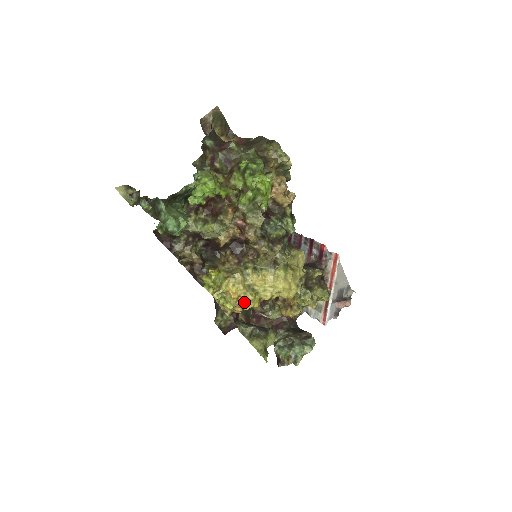
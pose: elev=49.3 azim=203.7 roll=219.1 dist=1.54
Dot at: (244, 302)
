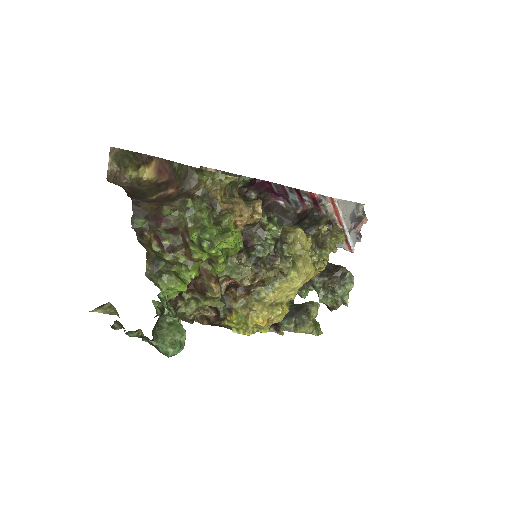
Dot at: (275, 319)
